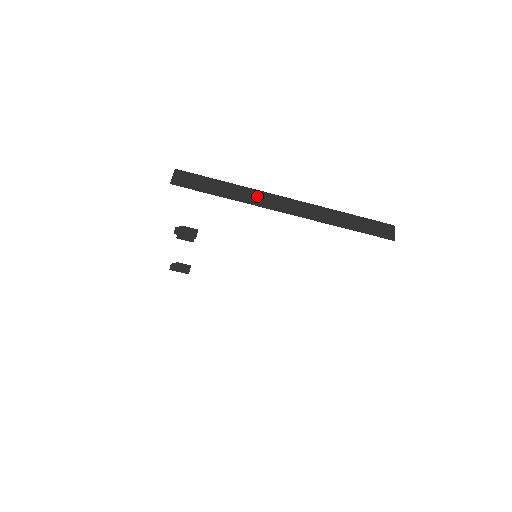
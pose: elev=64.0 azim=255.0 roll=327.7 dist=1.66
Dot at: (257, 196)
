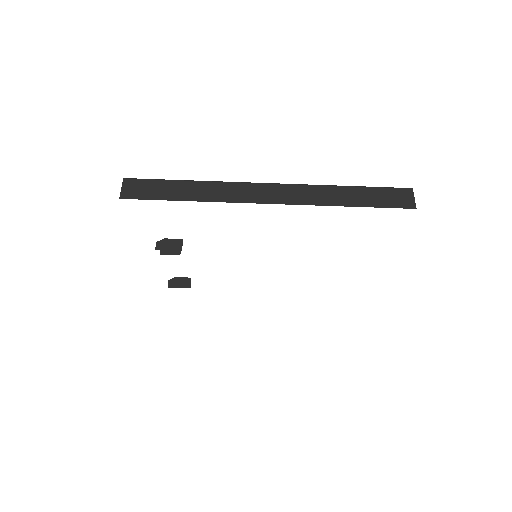
Dot at: (229, 190)
